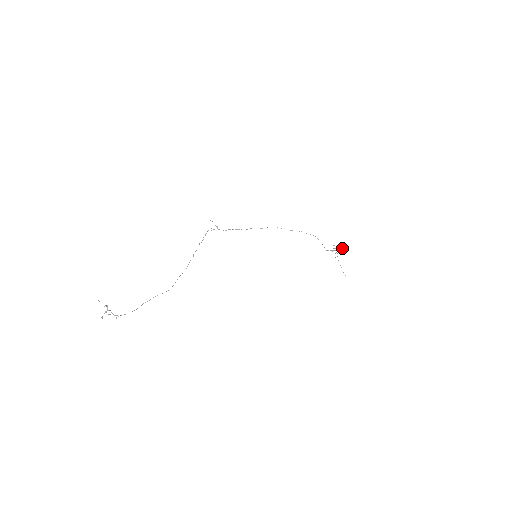
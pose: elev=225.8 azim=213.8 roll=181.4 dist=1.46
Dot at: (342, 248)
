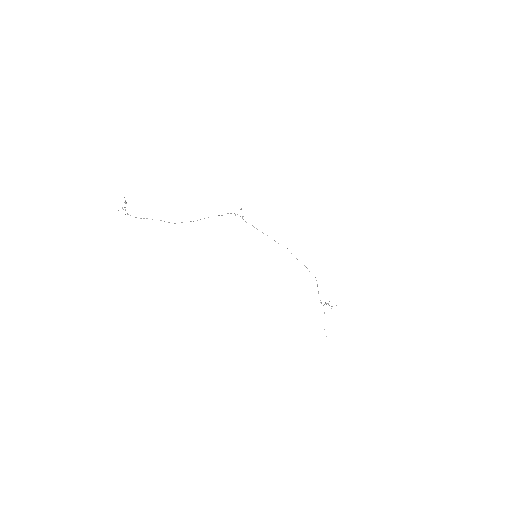
Dot at: occluded
